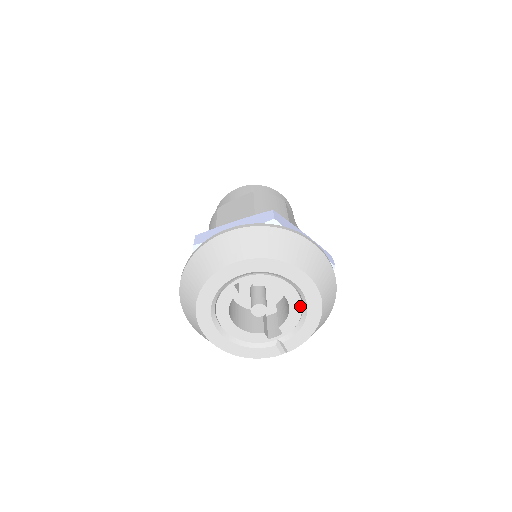
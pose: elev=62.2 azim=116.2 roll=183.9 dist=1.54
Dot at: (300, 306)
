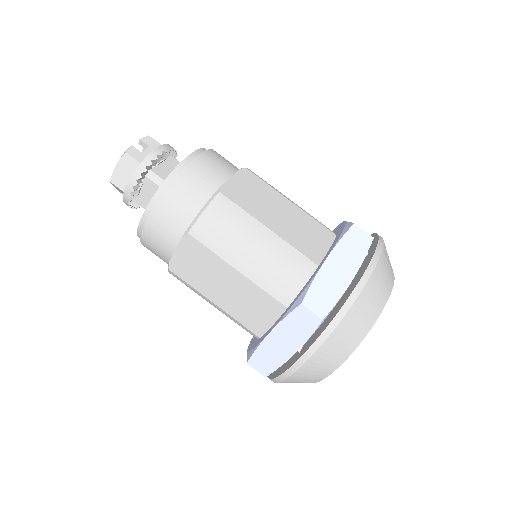
Dot at: occluded
